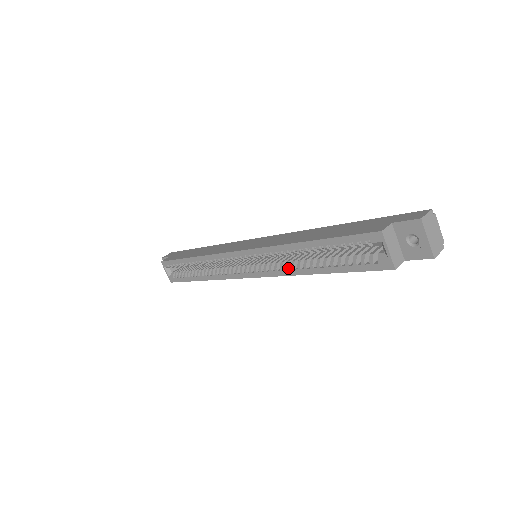
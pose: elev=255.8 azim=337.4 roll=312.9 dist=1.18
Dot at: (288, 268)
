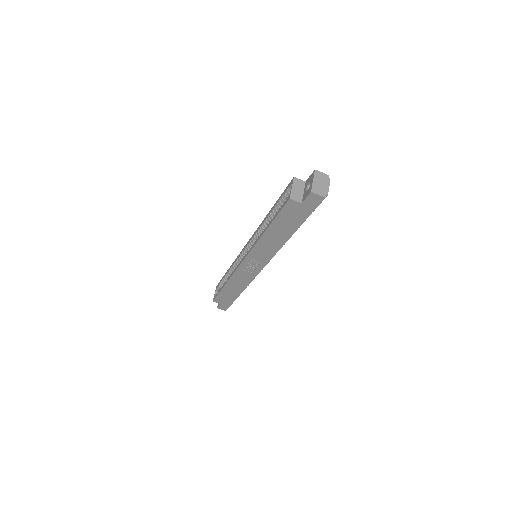
Dot at: occluded
